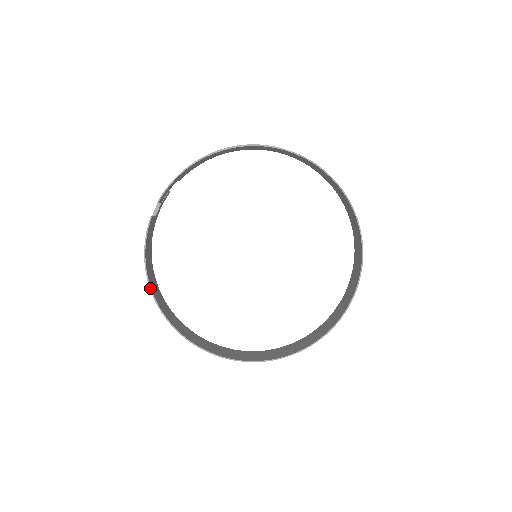
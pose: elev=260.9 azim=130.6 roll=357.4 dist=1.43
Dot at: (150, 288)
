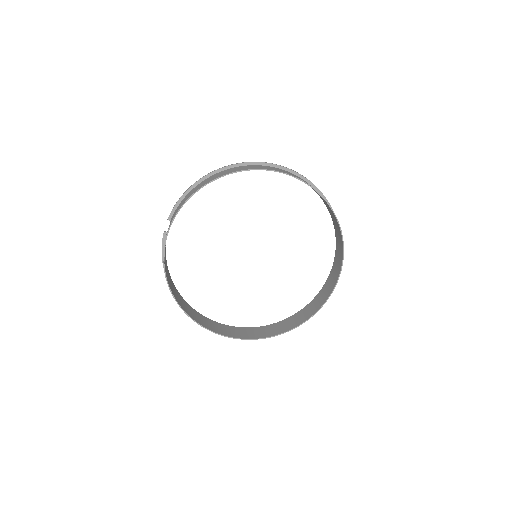
Dot at: (185, 313)
